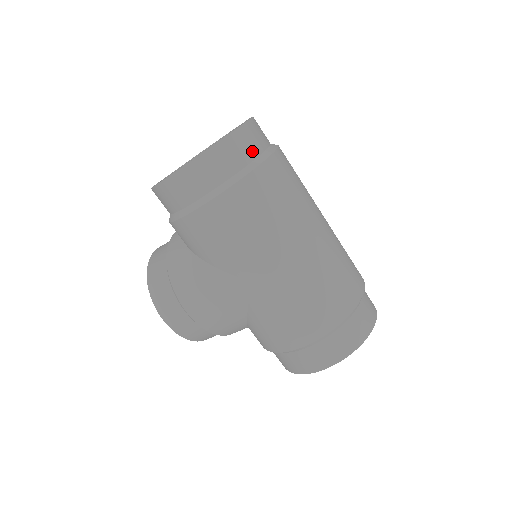
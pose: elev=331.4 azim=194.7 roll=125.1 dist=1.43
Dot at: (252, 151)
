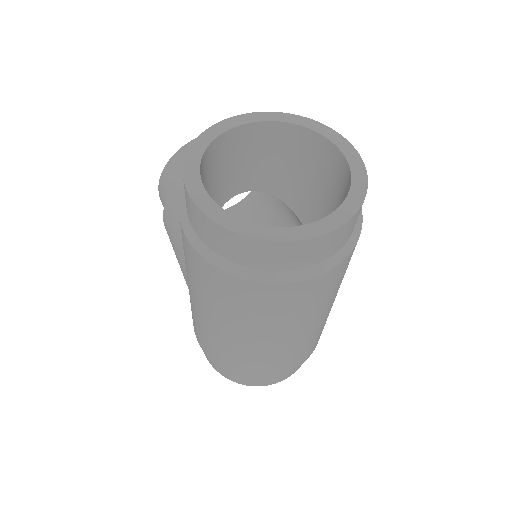
Dot at: (270, 264)
